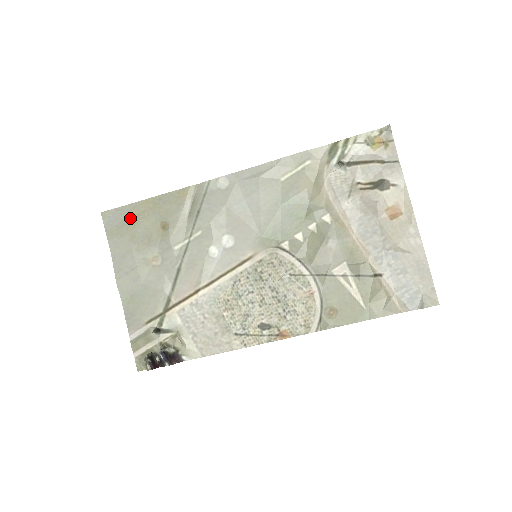
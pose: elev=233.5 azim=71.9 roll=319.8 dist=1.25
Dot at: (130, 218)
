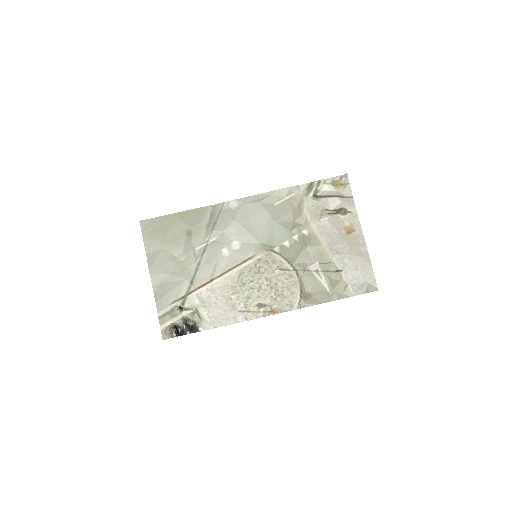
Dot at: (162, 226)
